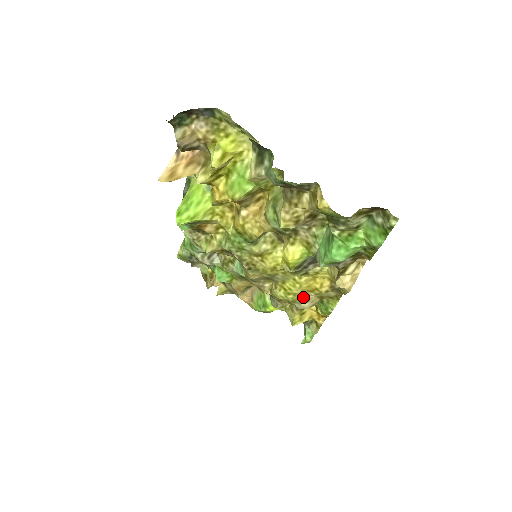
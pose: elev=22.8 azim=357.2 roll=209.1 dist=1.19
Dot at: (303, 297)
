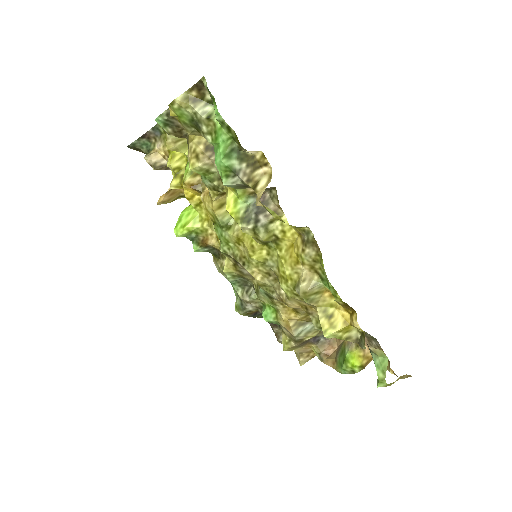
Dot at: (299, 277)
